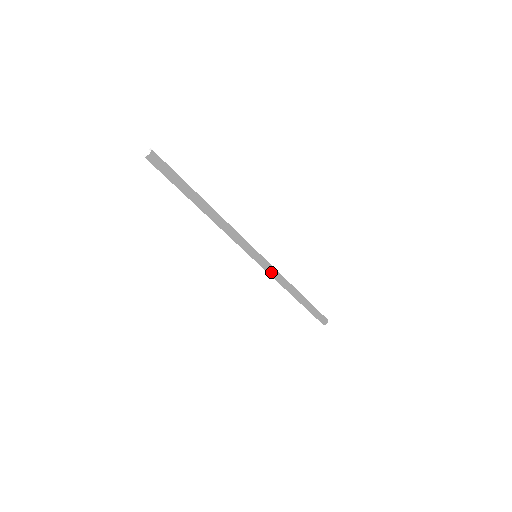
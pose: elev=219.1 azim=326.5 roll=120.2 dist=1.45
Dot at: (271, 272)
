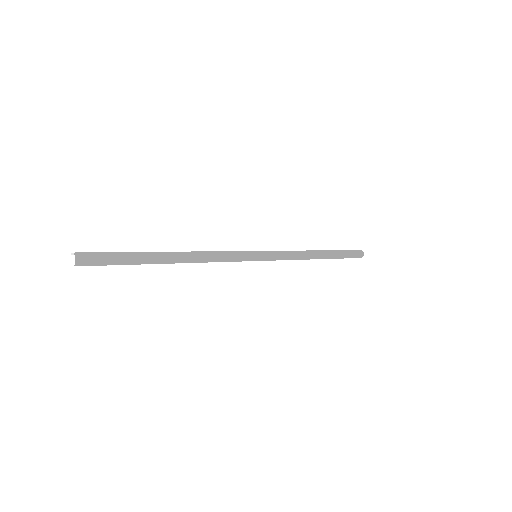
Dot at: (281, 257)
